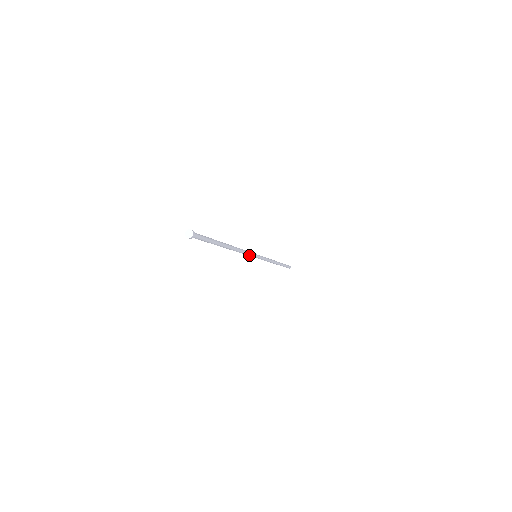
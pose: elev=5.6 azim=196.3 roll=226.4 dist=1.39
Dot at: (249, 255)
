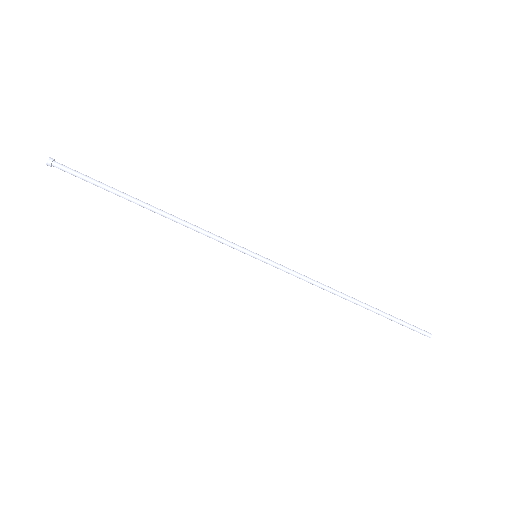
Dot at: (227, 242)
